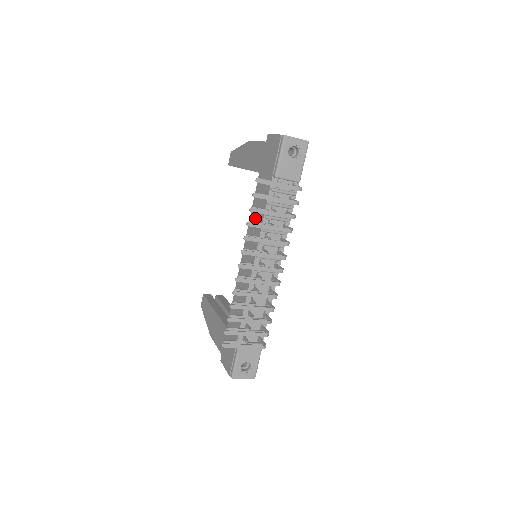
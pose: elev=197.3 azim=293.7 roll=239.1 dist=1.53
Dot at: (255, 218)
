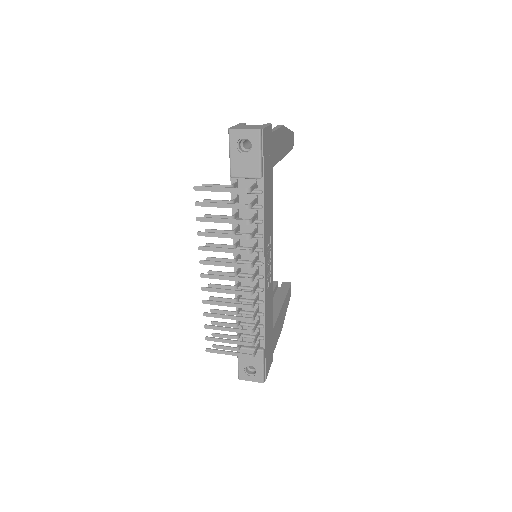
Dot at: occluded
